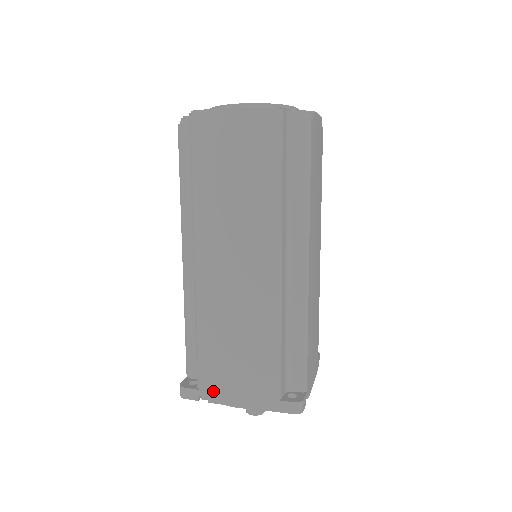
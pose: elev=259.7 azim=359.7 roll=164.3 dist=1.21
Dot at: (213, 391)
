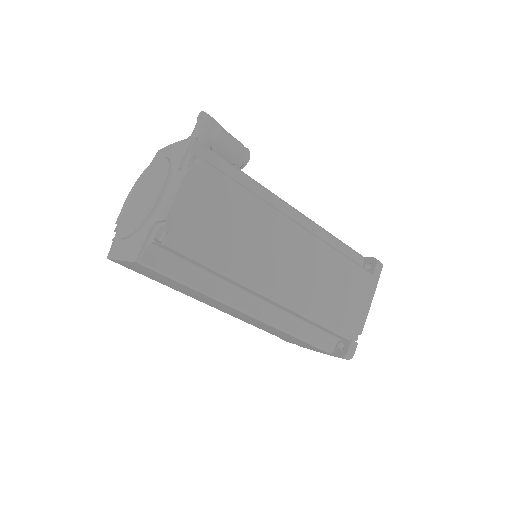
Dot at: occluded
